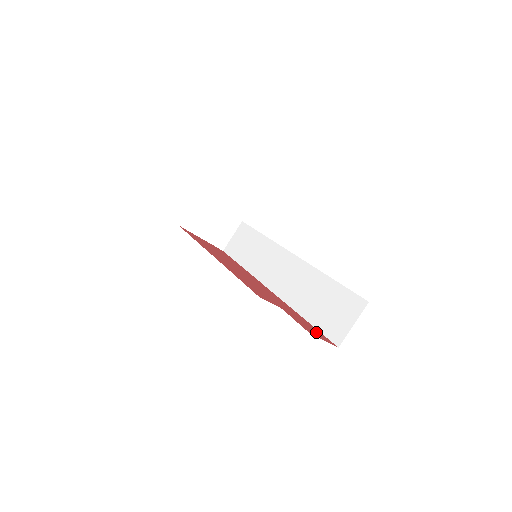
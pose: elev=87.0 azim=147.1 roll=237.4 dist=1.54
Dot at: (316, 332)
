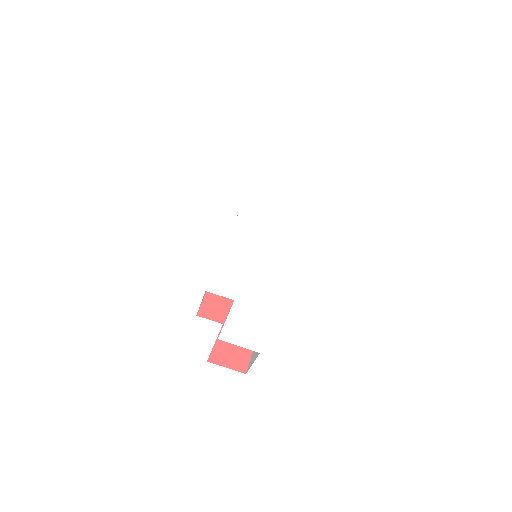
Dot at: (236, 354)
